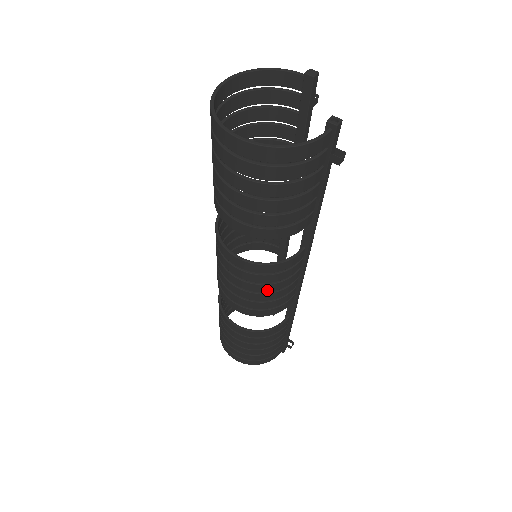
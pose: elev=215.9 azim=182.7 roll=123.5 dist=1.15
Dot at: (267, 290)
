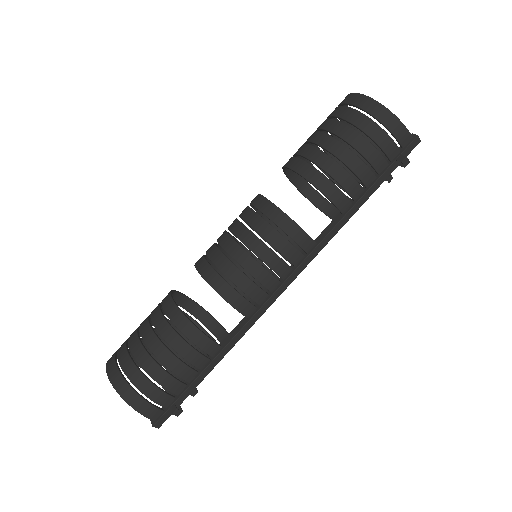
Dot at: (257, 251)
